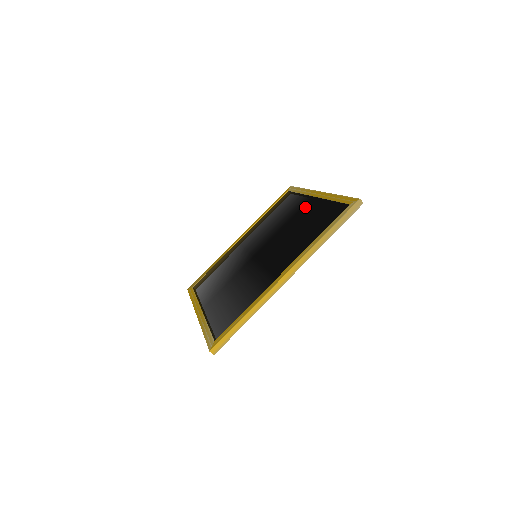
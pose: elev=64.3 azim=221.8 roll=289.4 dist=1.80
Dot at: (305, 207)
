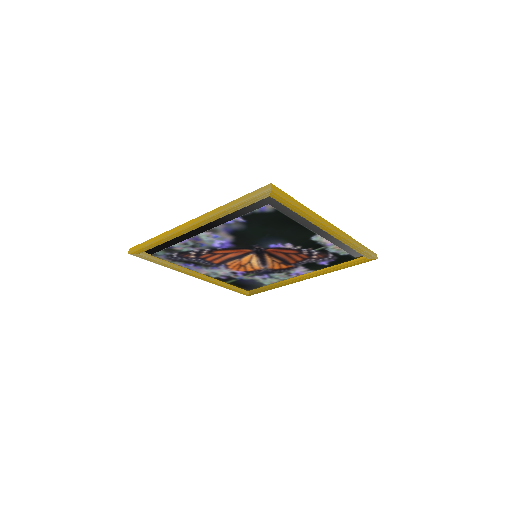
Dot at: occluded
